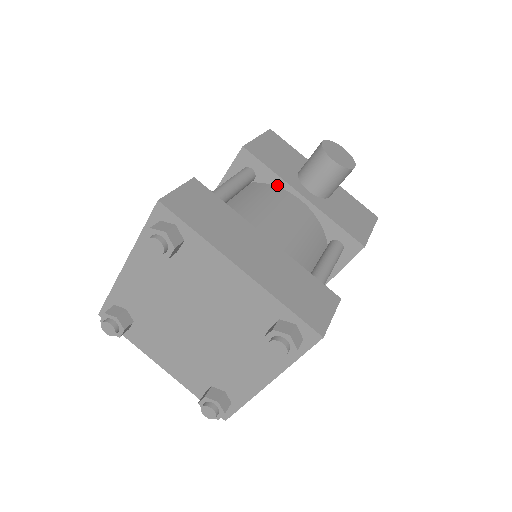
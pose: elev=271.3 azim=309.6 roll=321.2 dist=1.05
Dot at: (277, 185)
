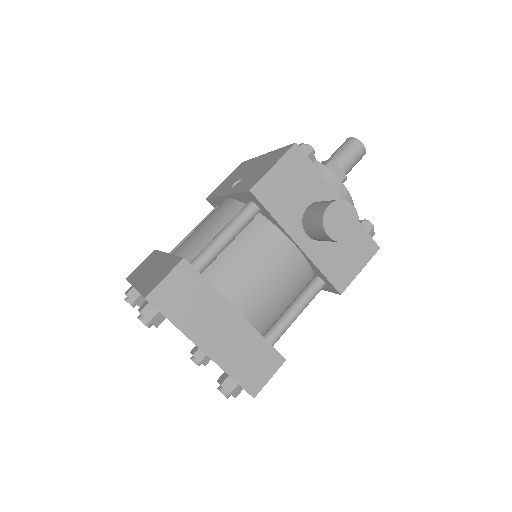
Dot at: (277, 226)
